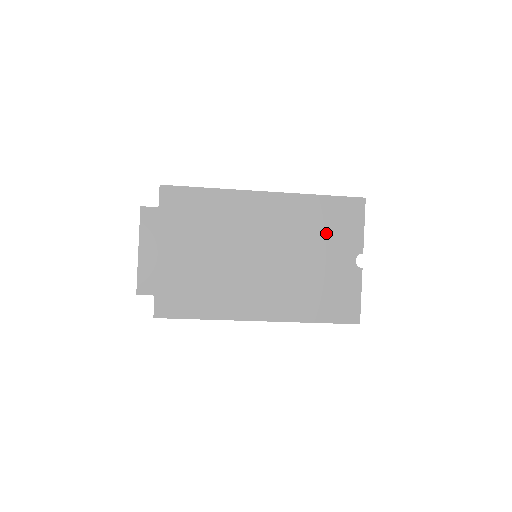
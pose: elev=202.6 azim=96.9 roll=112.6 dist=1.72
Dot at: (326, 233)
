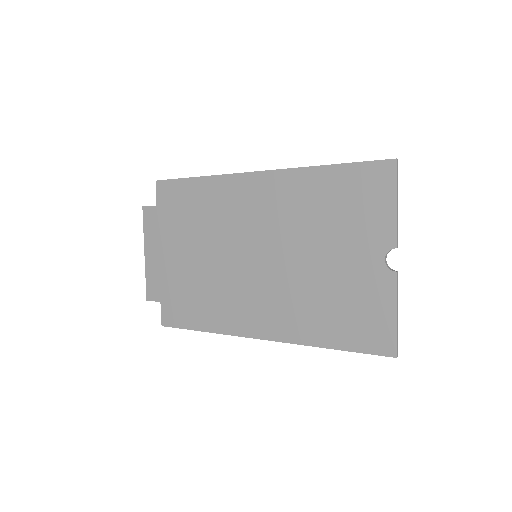
Dot at: (338, 220)
